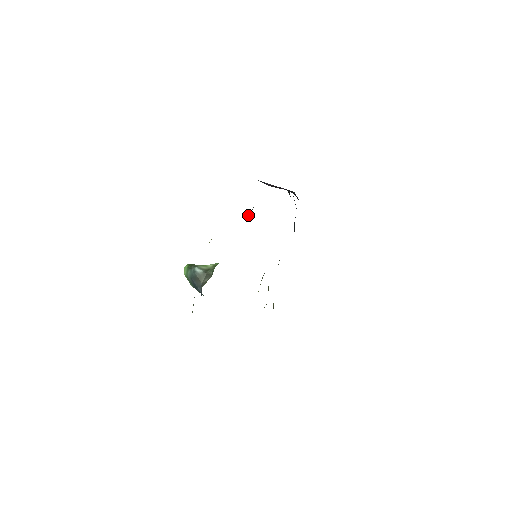
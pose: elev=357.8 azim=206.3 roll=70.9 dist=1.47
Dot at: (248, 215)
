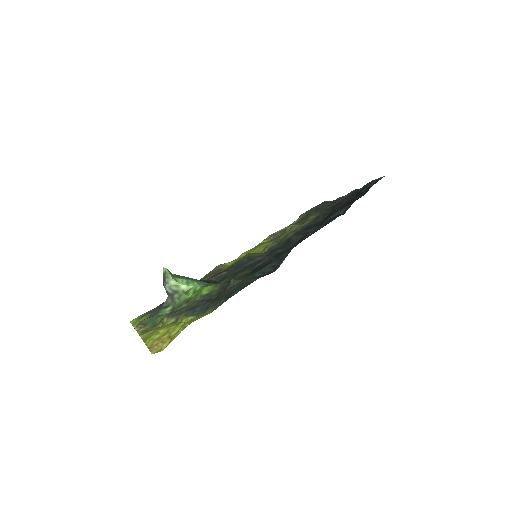
Dot at: (233, 281)
